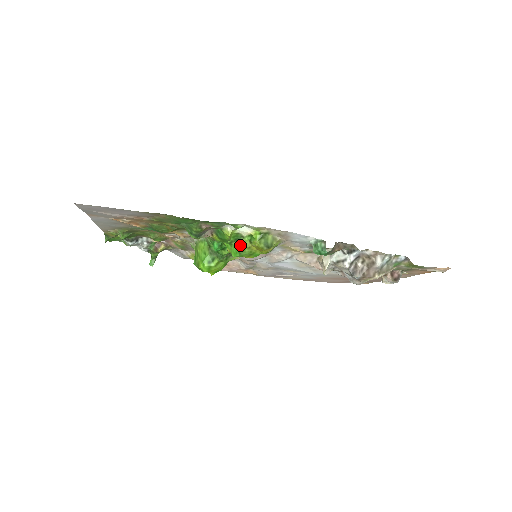
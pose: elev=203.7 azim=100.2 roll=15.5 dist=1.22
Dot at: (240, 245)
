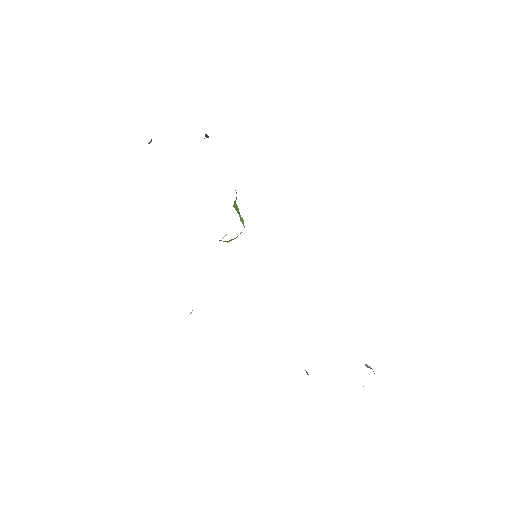
Dot at: occluded
